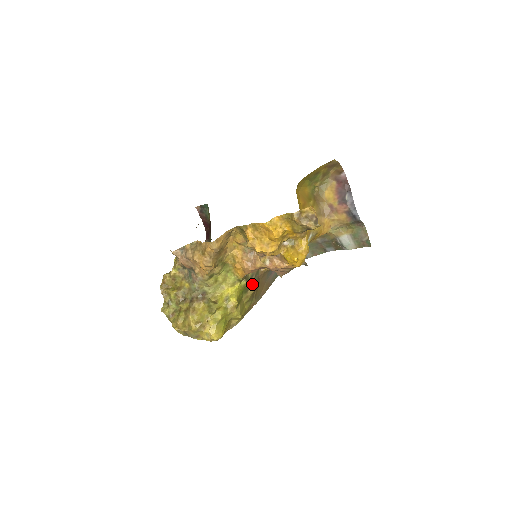
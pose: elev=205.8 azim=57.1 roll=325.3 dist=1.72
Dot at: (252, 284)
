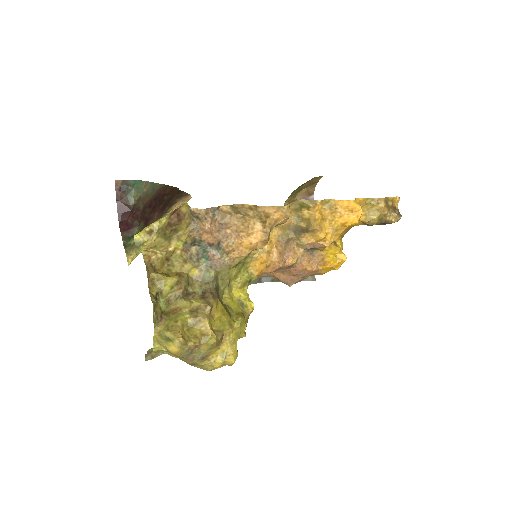
Dot at: occluded
